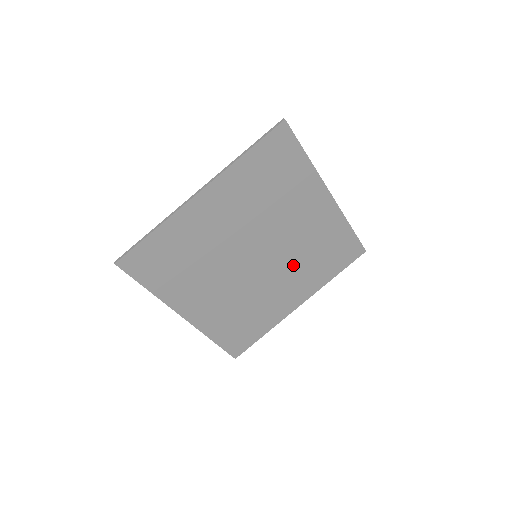
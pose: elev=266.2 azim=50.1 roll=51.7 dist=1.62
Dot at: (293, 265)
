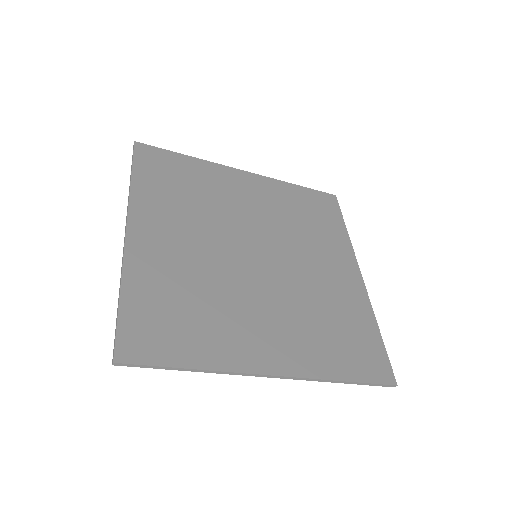
Dot at: (299, 242)
